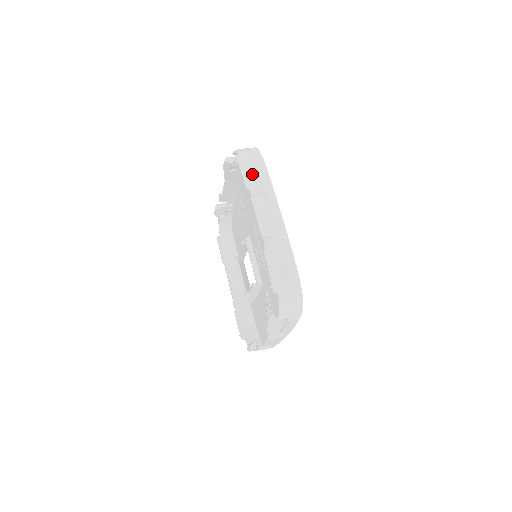
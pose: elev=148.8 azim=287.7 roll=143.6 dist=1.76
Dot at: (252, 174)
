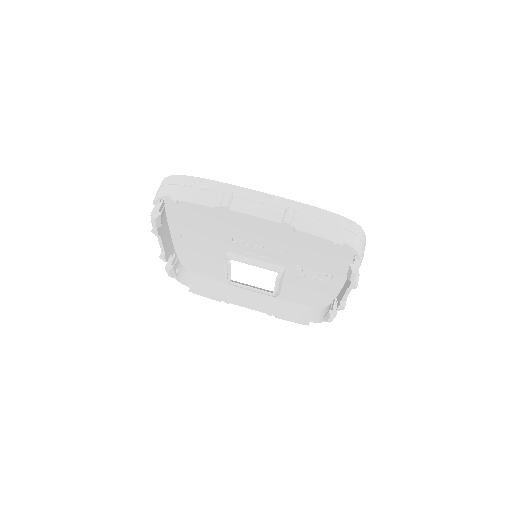
Dot at: (201, 194)
